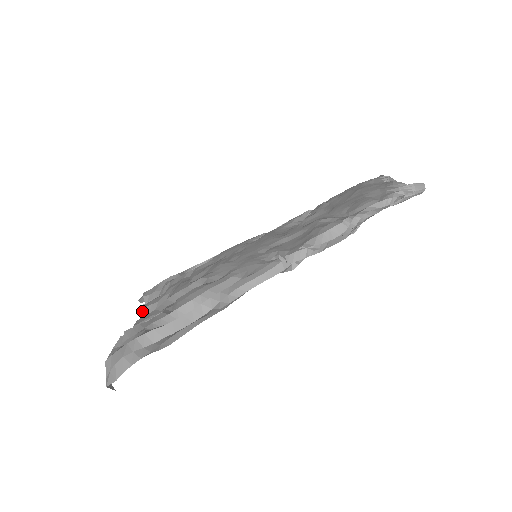
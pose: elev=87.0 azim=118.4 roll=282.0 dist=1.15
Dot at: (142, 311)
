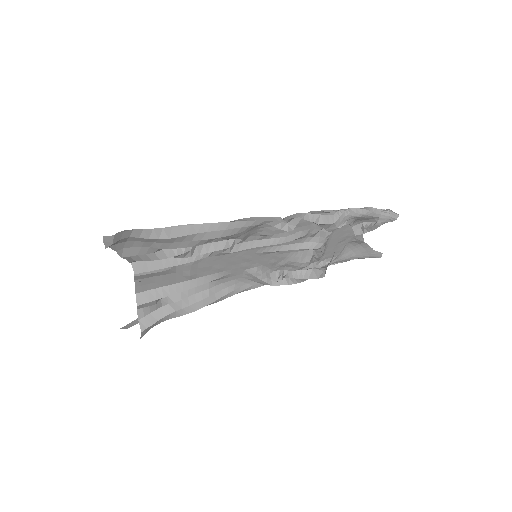
Dot at: (140, 281)
